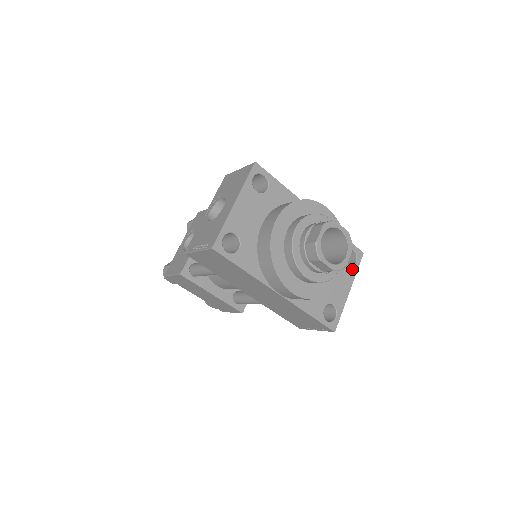
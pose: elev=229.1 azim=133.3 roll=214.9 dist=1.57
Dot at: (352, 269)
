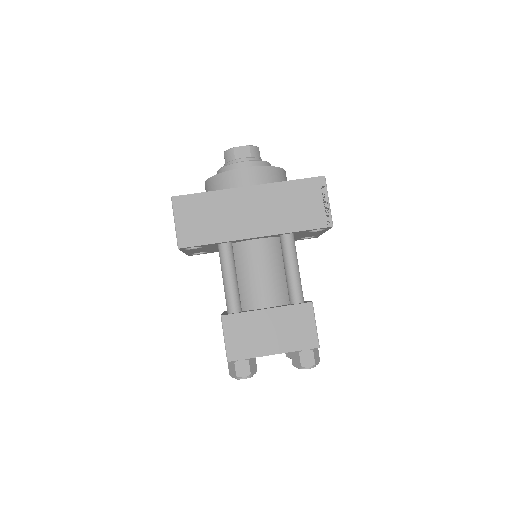
Dot at: occluded
